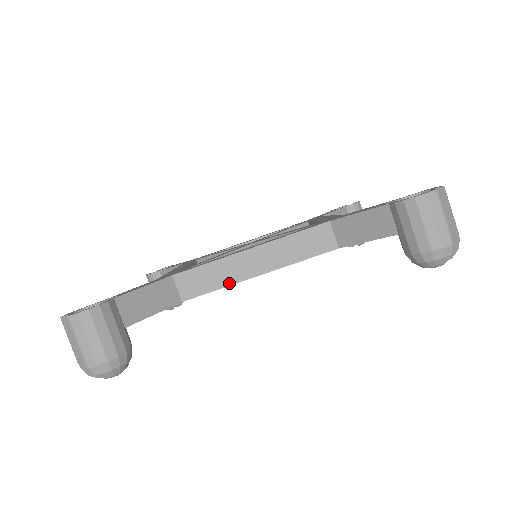
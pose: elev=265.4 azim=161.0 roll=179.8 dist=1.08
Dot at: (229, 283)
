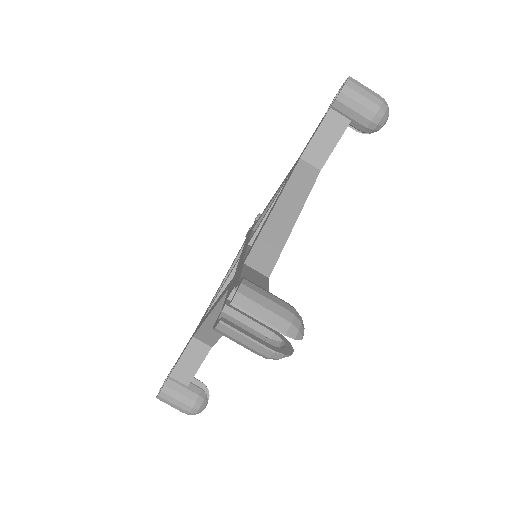
Dot at: (285, 239)
